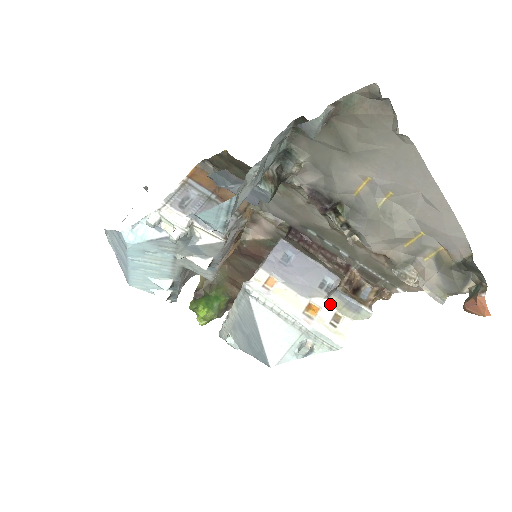
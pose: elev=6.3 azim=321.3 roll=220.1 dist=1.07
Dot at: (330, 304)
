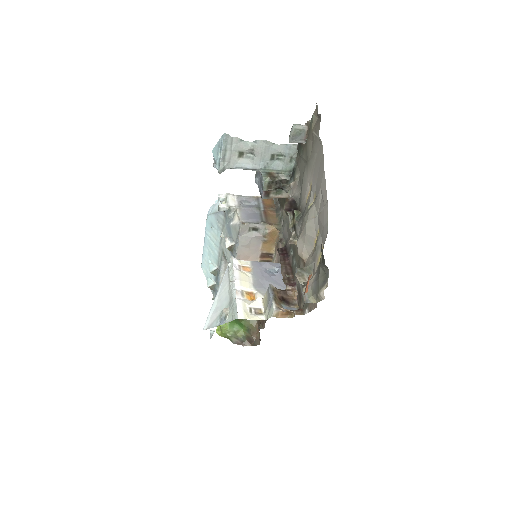
Dot at: (264, 302)
